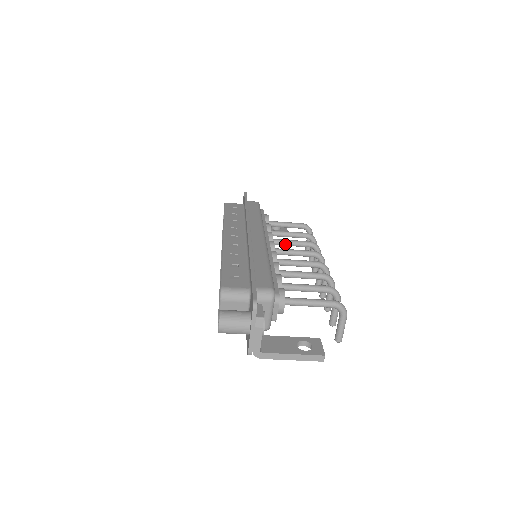
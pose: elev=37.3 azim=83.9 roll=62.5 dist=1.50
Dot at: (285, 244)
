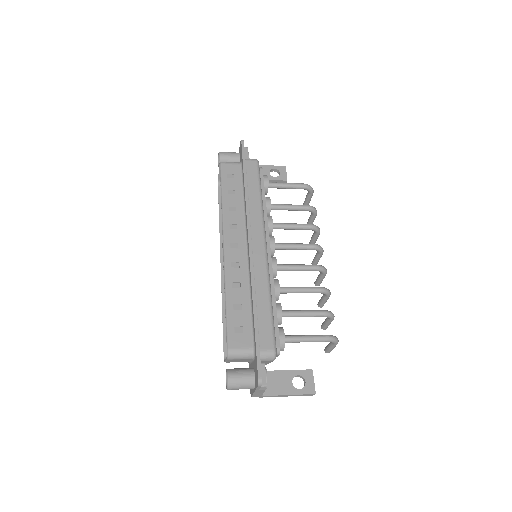
Dot at: (285, 229)
